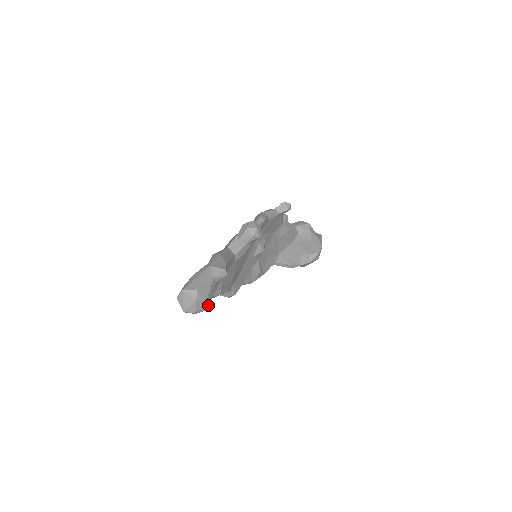
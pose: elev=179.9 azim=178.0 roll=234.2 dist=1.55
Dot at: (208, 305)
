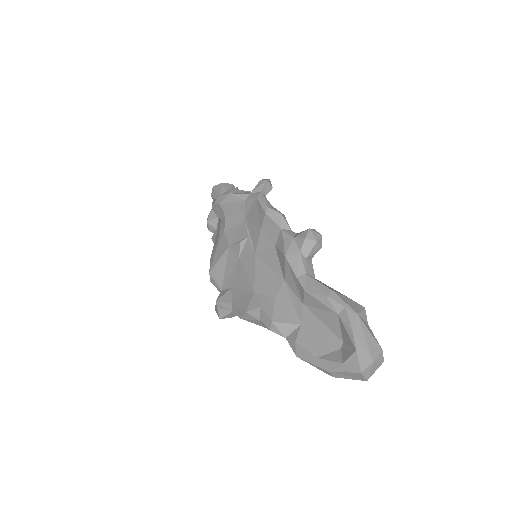
Dot at: occluded
